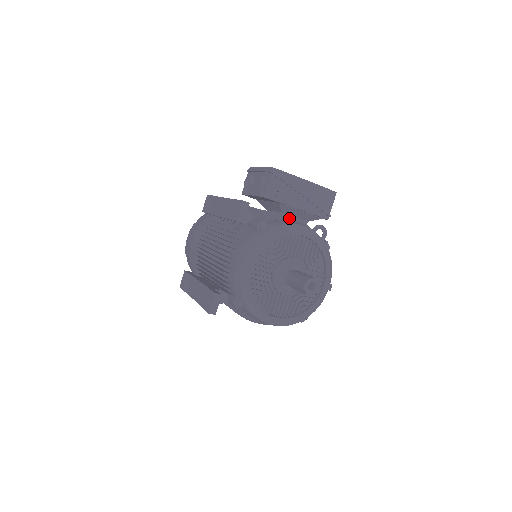
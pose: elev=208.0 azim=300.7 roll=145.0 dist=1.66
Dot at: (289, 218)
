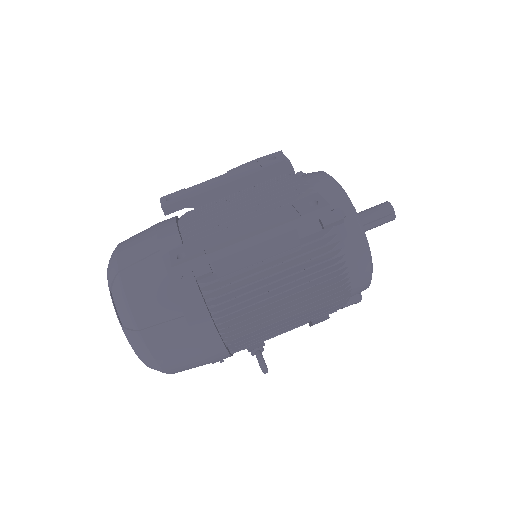
Dot at: occluded
